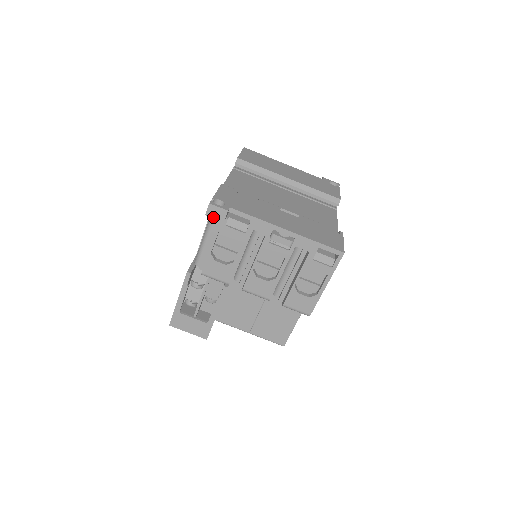
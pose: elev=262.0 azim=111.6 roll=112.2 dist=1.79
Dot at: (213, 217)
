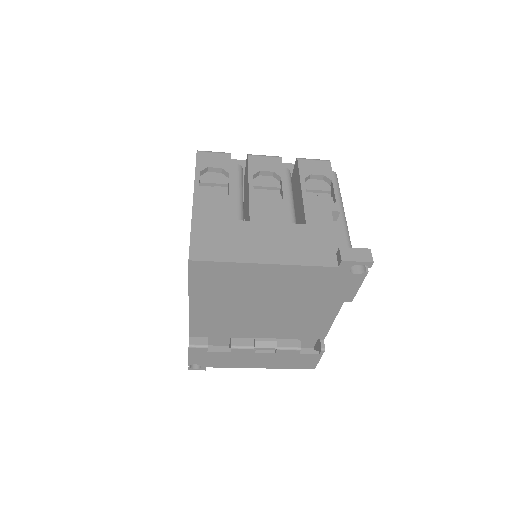
Dot at: occluded
